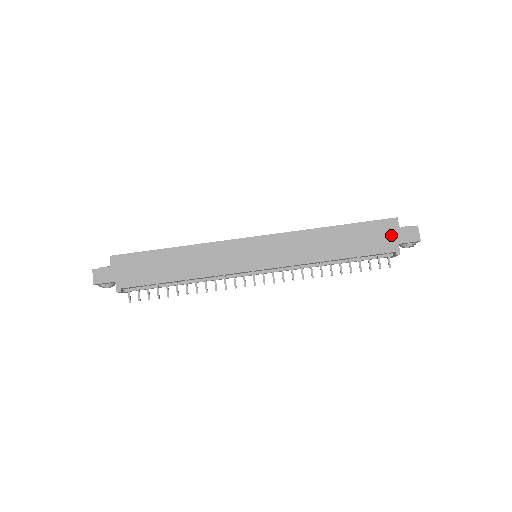
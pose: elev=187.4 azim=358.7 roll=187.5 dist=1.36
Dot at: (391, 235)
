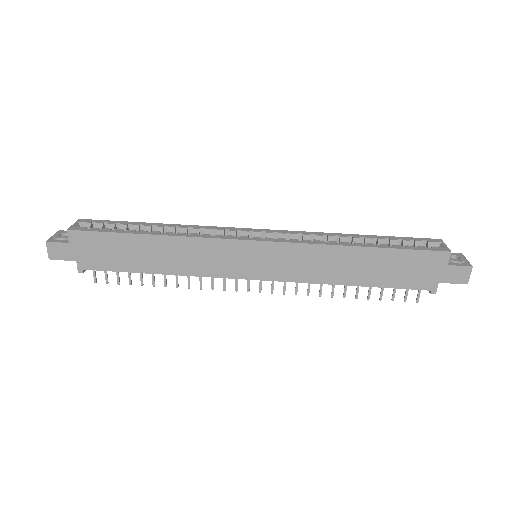
Dot at: (433, 271)
